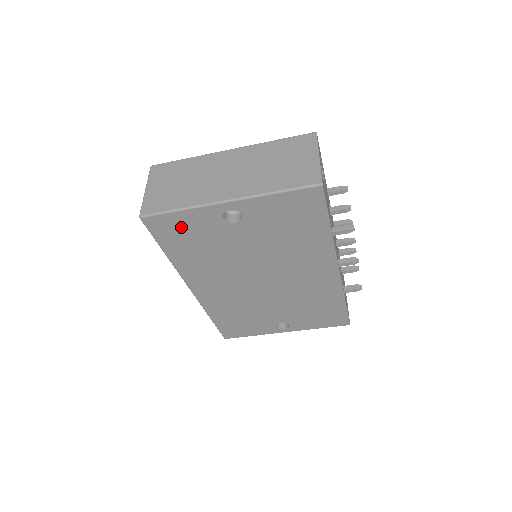
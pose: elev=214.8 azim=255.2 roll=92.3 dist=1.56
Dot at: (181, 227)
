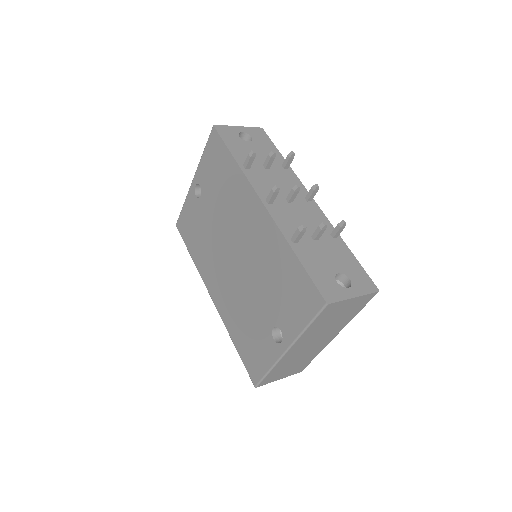
Dot at: (188, 221)
